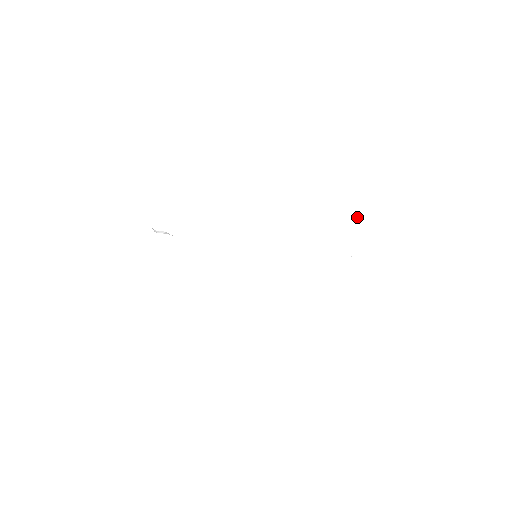
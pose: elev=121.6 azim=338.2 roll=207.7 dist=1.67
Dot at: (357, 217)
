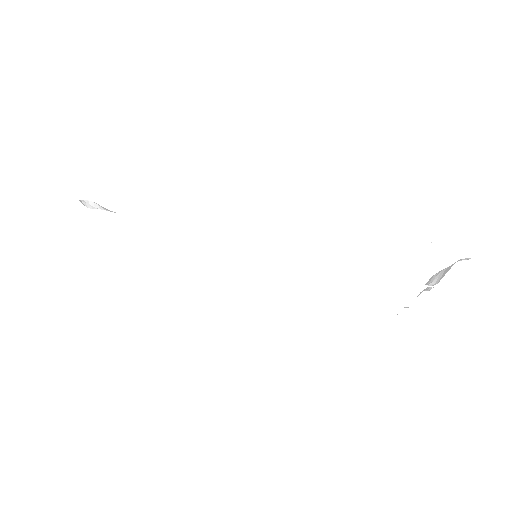
Dot at: (479, 249)
